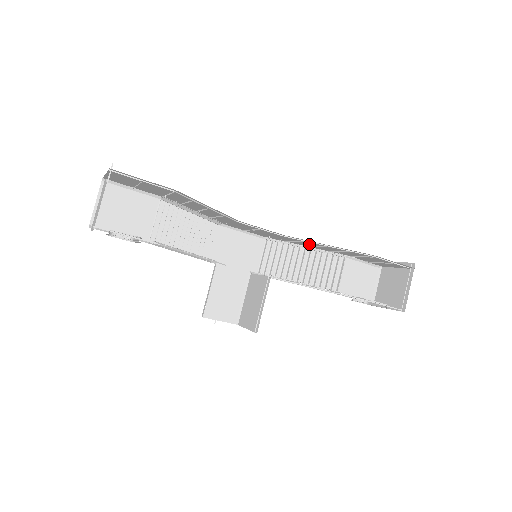
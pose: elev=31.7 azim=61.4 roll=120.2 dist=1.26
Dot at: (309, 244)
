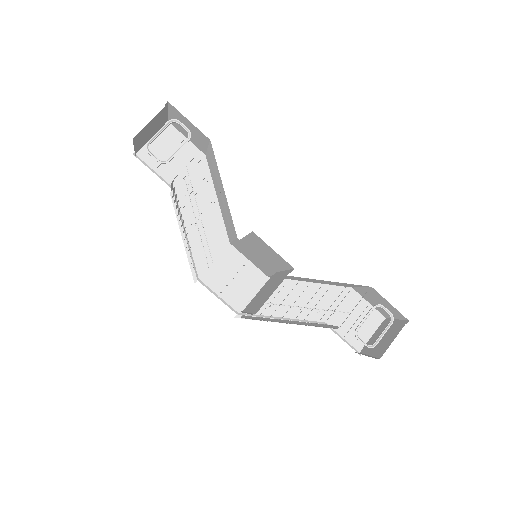
Dot at: (289, 298)
